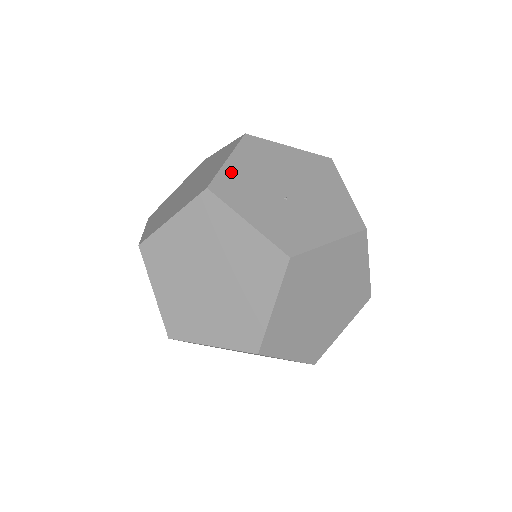
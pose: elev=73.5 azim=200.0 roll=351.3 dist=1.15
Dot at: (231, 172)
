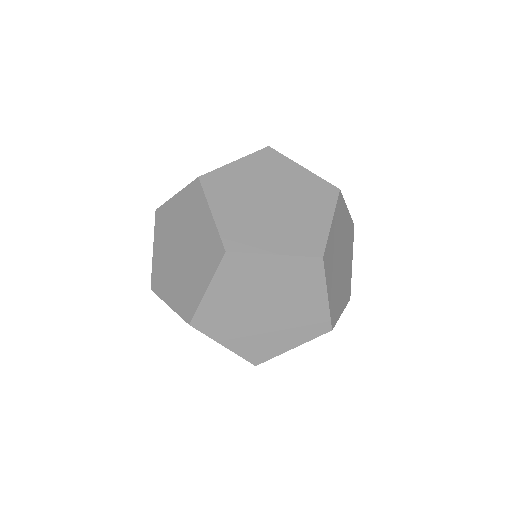
Dot at: occluded
